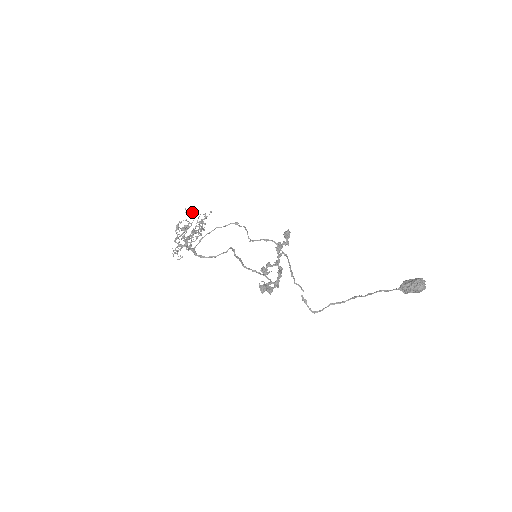
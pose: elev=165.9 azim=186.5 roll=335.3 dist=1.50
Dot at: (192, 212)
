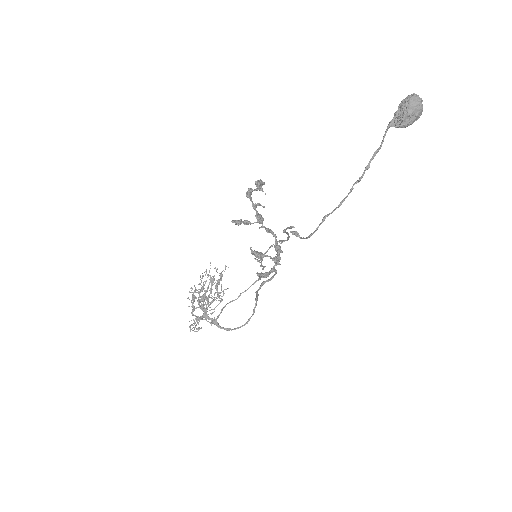
Dot at: (205, 274)
